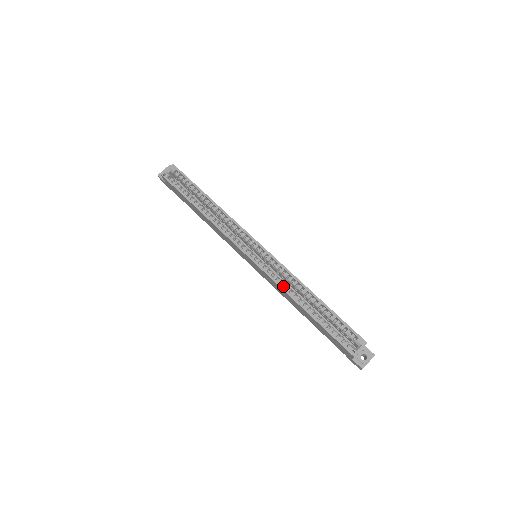
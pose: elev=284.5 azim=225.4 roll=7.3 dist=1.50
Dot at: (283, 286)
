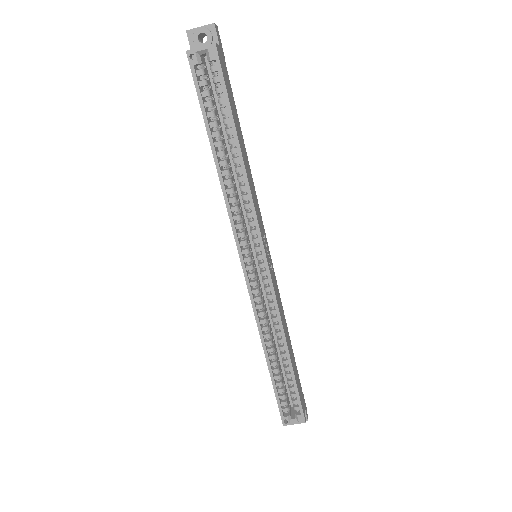
Dot at: (261, 322)
